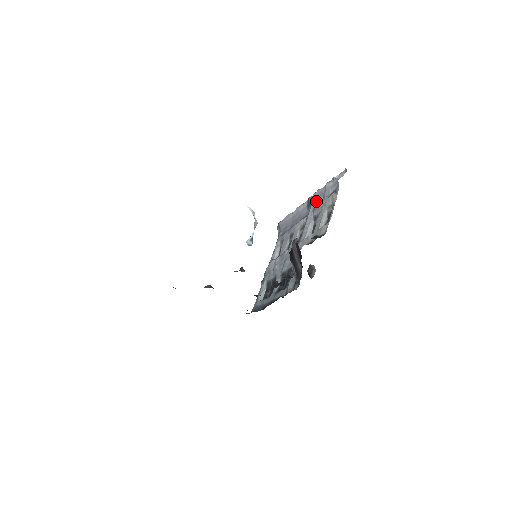
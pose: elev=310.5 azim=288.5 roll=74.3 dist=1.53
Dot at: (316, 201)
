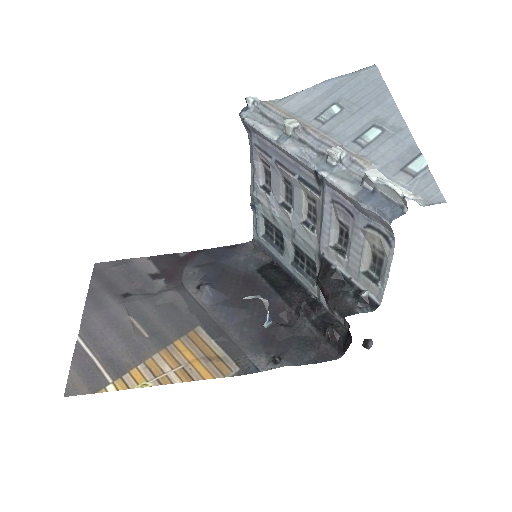
Dot at: (335, 191)
